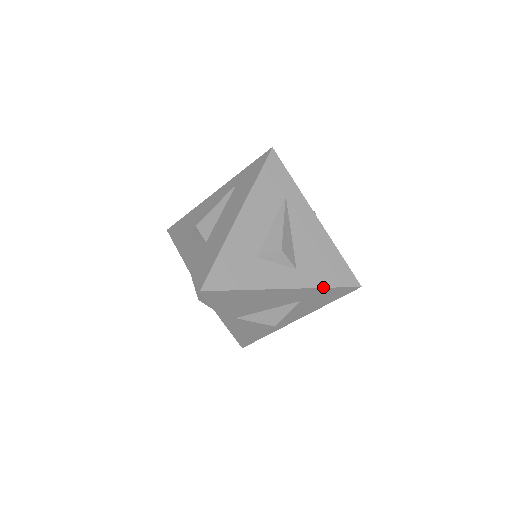
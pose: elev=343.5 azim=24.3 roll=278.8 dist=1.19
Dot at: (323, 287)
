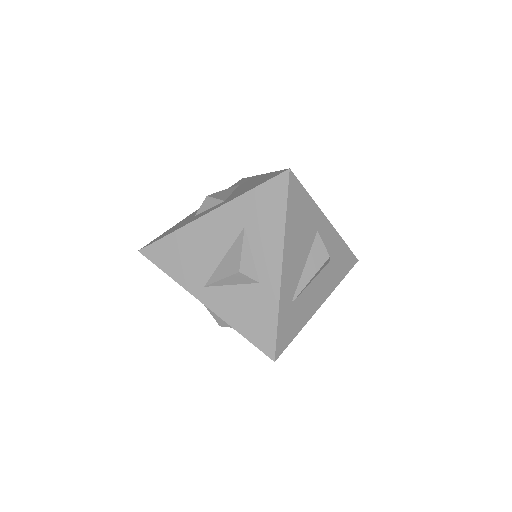
Dot at: (245, 193)
